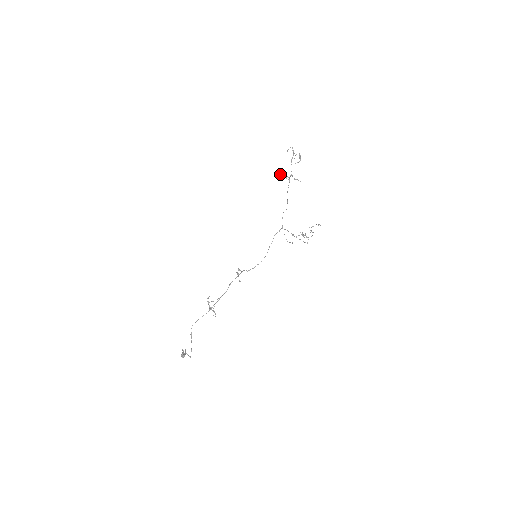
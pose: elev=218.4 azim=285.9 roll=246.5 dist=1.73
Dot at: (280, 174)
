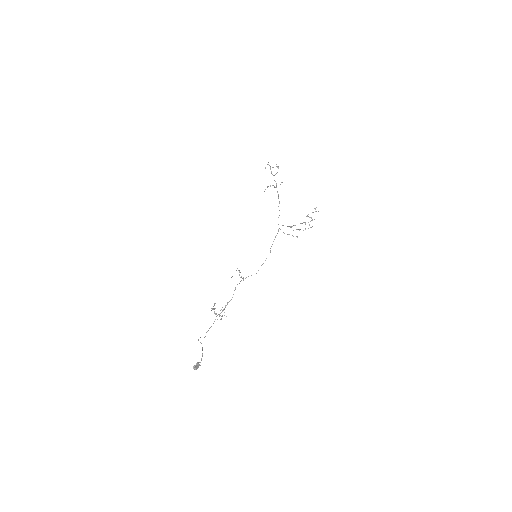
Dot at: occluded
